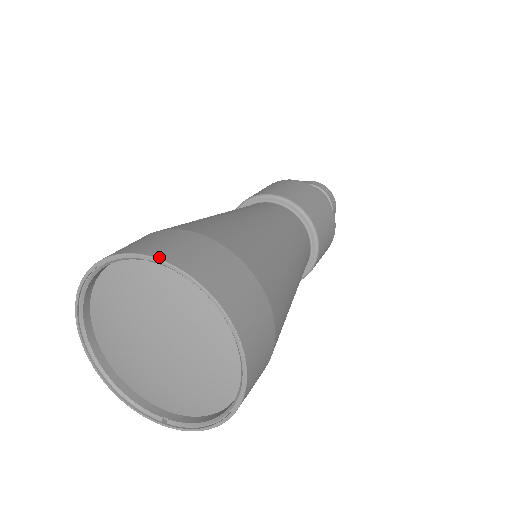
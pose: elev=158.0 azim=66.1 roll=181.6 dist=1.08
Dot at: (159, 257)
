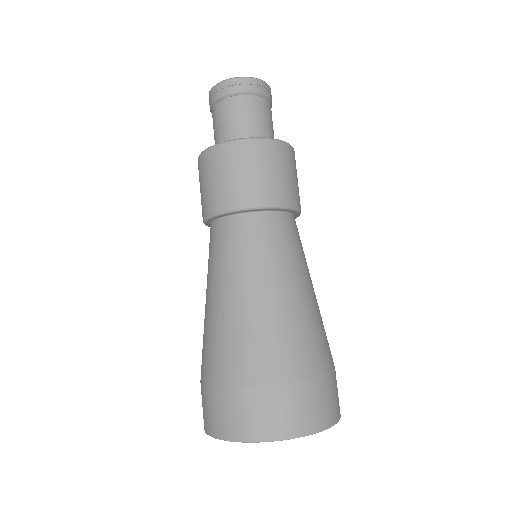
Dot at: (297, 436)
